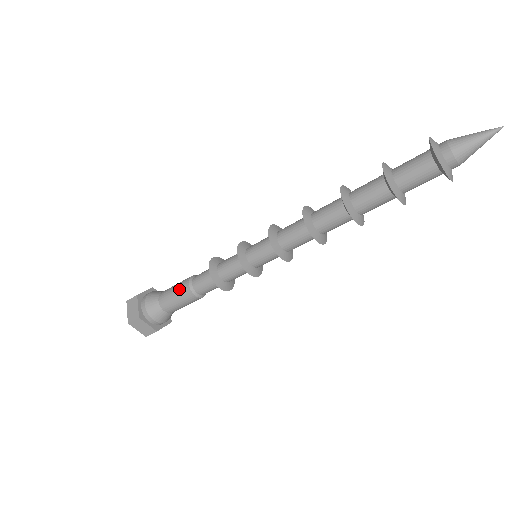
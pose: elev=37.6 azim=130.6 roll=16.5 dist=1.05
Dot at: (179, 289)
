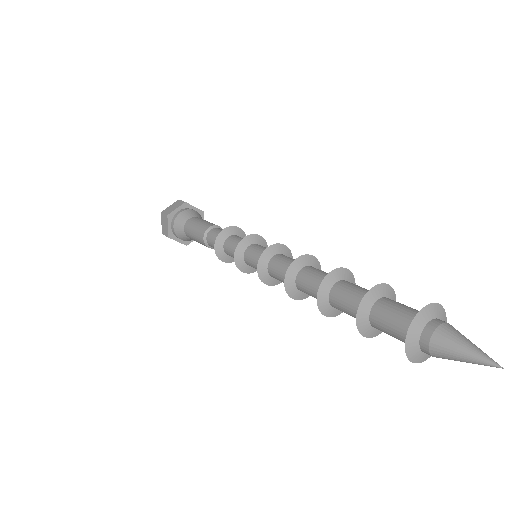
Dot at: (197, 235)
